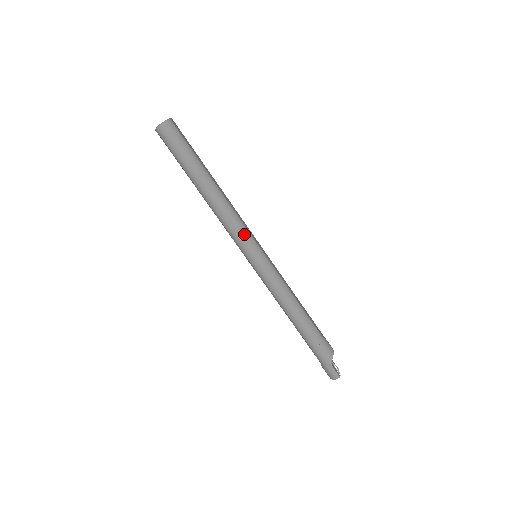
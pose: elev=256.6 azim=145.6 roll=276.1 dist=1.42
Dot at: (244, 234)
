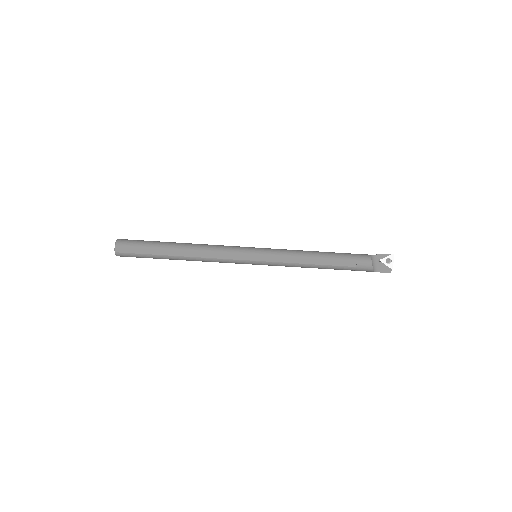
Dot at: occluded
